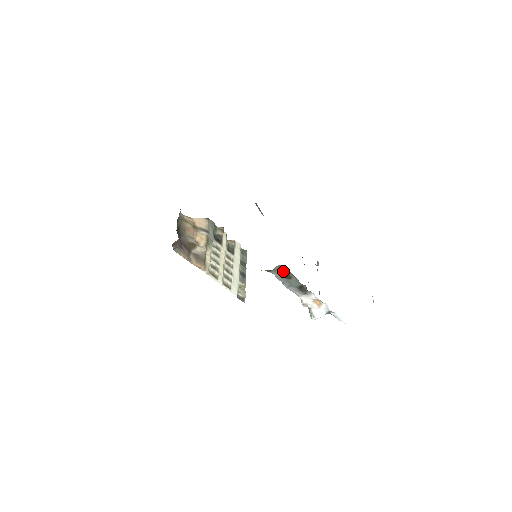
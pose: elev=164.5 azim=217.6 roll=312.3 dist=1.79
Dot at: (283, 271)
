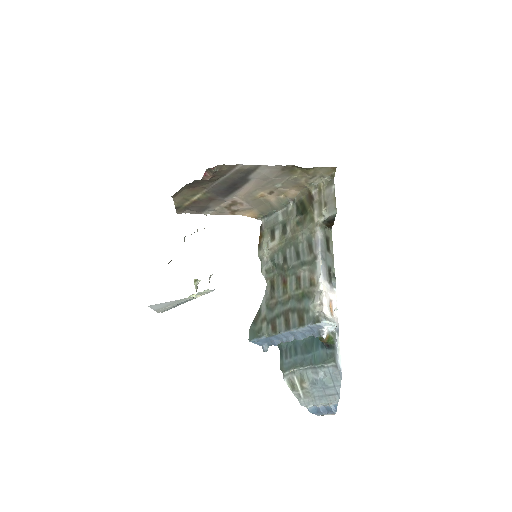
Dot at: (327, 239)
